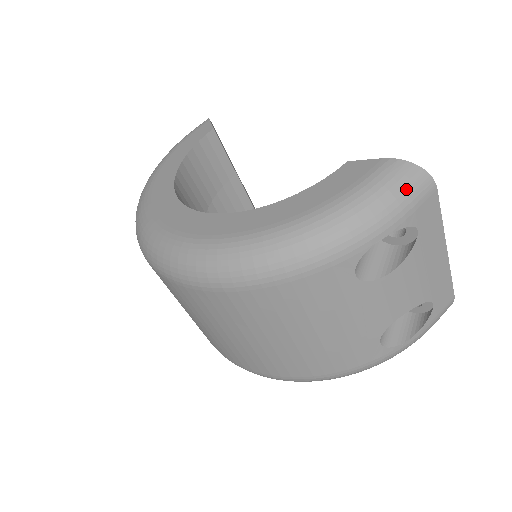
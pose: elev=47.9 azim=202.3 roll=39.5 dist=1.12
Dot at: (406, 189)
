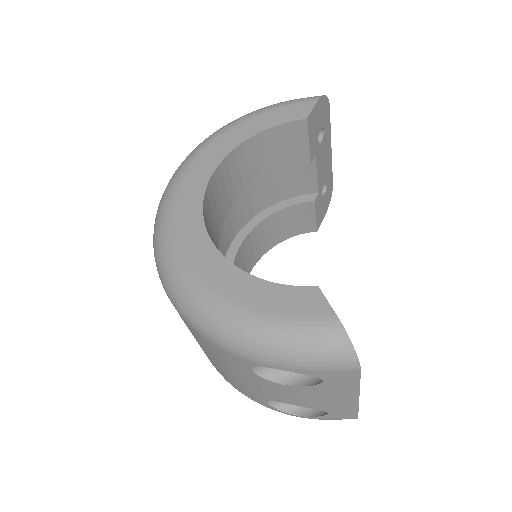
Dot at: (325, 356)
